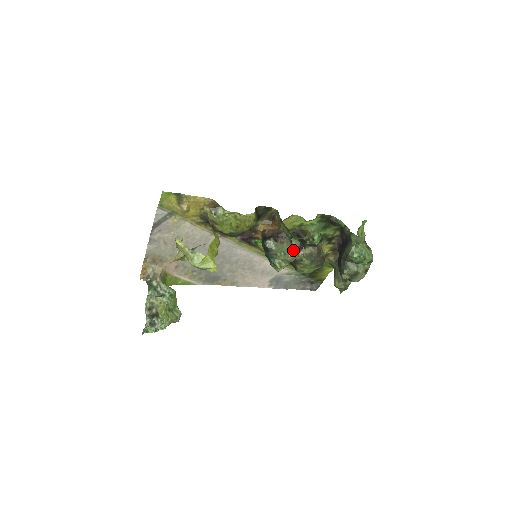
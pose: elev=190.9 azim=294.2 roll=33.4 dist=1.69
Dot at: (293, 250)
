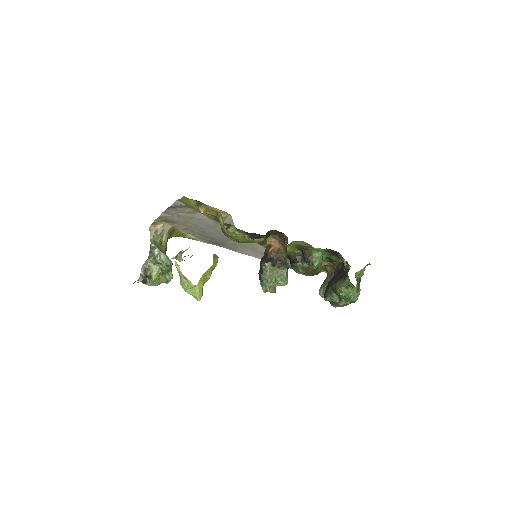
Dot at: (285, 278)
